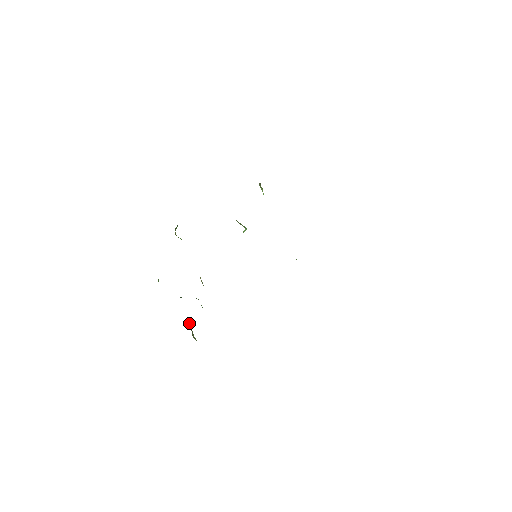
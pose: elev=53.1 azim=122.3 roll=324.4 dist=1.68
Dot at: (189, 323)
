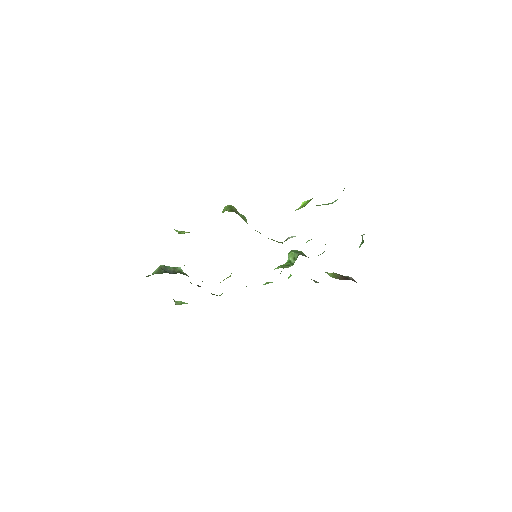
Dot at: occluded
